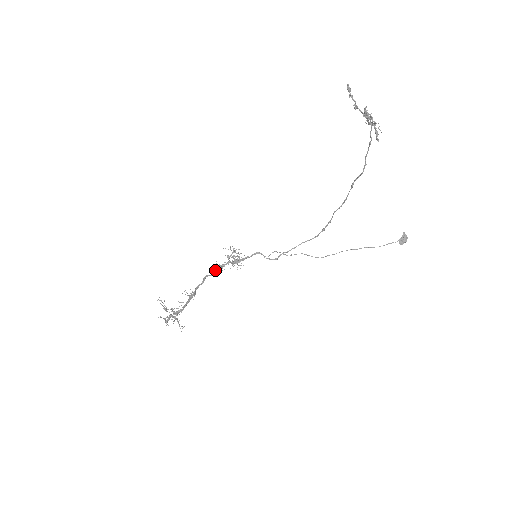
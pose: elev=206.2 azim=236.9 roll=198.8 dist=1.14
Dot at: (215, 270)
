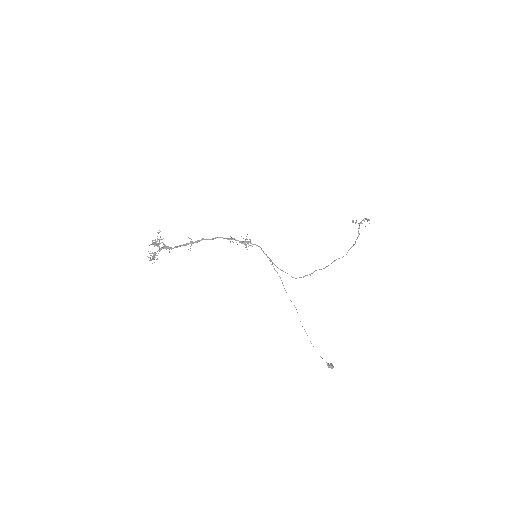
Dot at: (228, 238)
